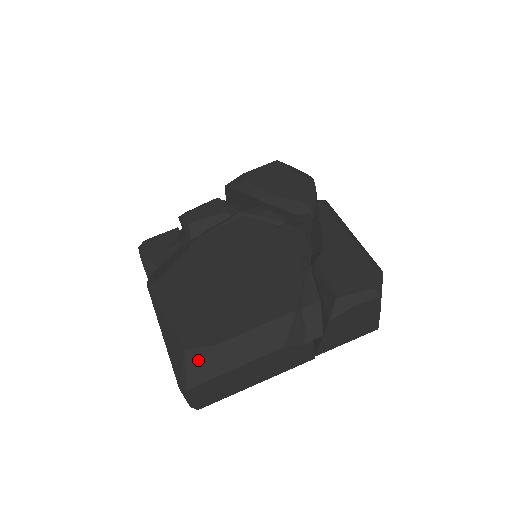
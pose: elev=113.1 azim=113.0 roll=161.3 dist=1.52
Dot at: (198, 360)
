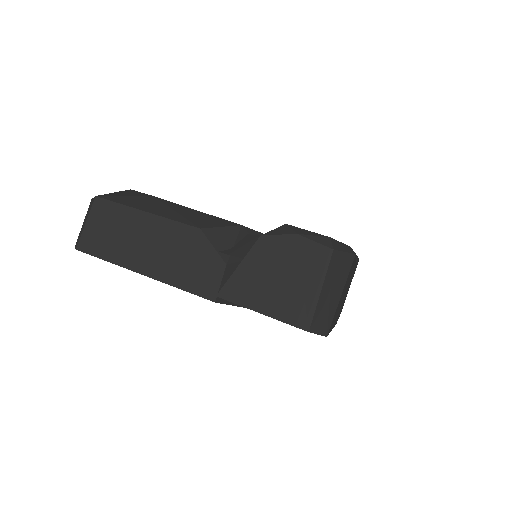
Dot at: (130, 194)
